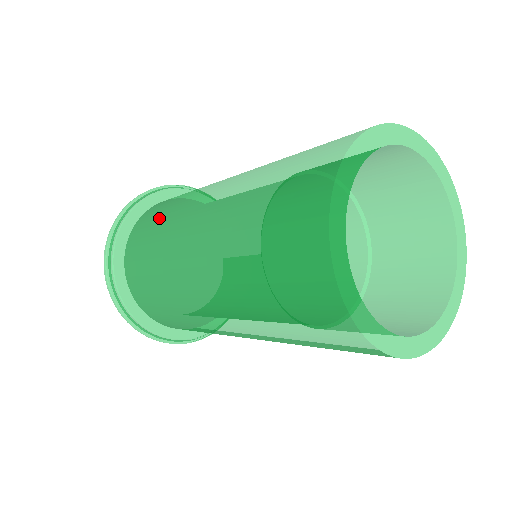
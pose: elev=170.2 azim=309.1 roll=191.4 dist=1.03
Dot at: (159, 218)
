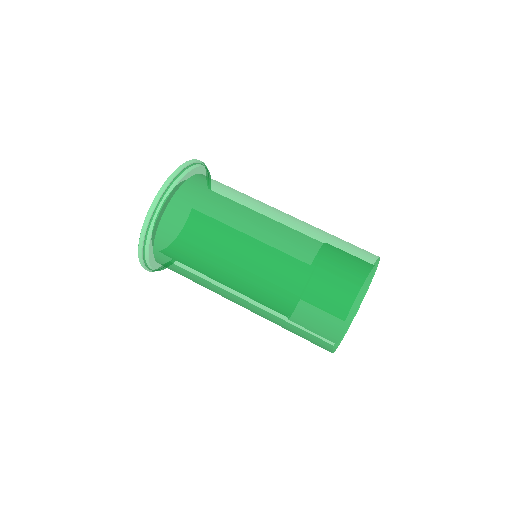
Dot at: (210, 217)
